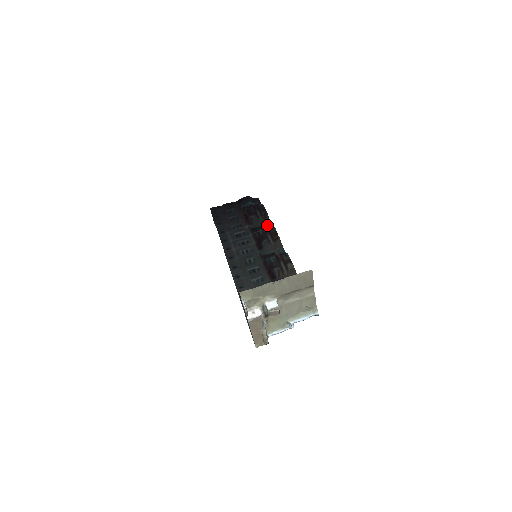
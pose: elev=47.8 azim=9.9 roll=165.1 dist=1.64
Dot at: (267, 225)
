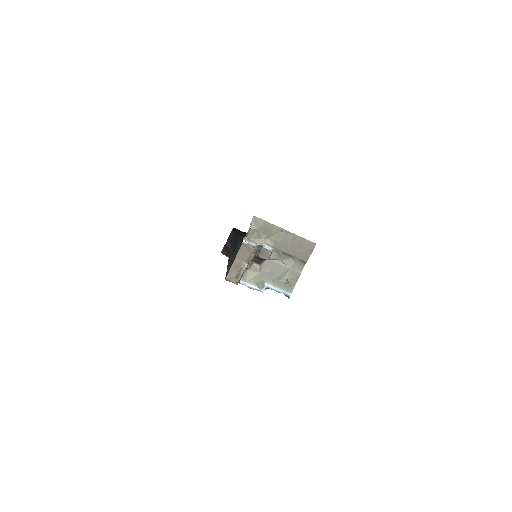
Dot at: occluded
